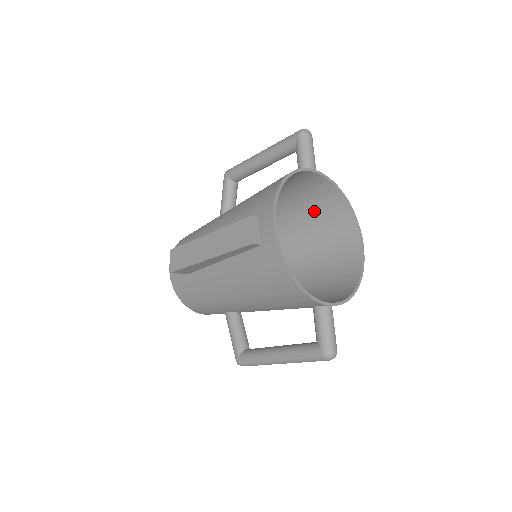
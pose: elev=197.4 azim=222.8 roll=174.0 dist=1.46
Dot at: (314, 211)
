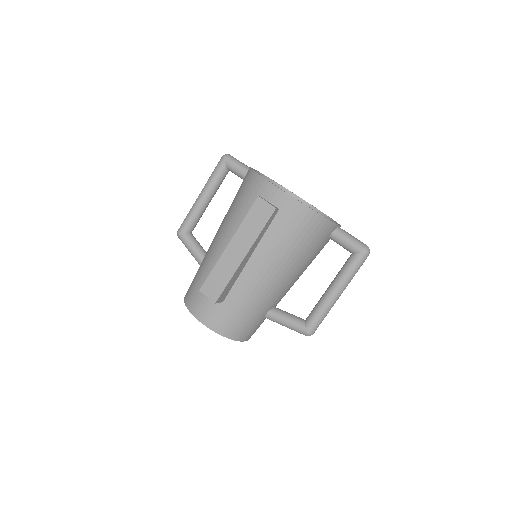
Dot at: occluded
